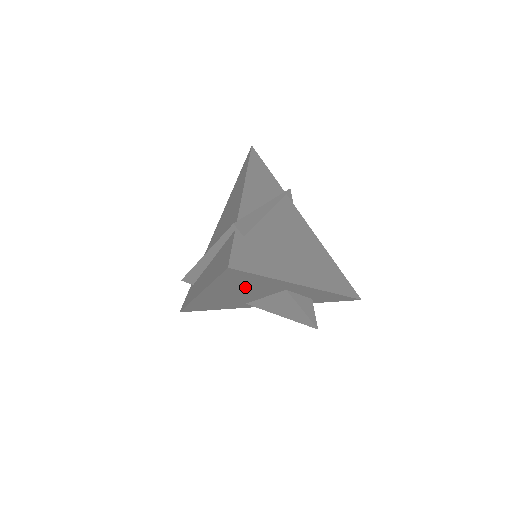
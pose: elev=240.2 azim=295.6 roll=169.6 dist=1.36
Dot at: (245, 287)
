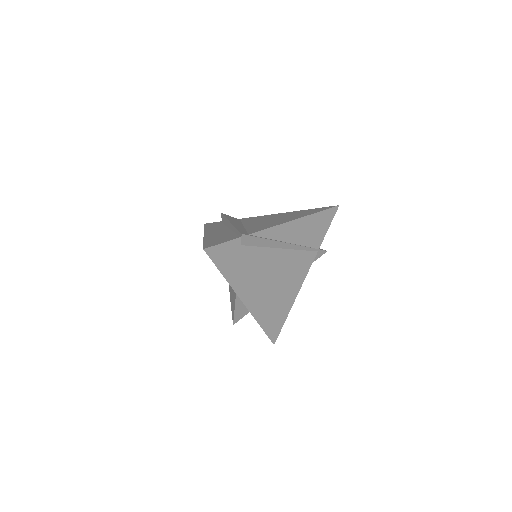
Dot at: occluded
